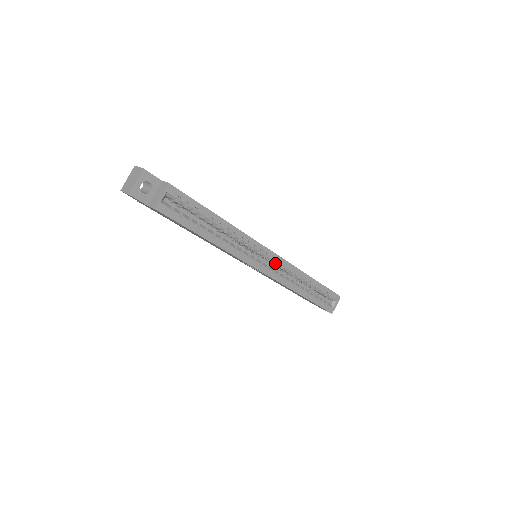
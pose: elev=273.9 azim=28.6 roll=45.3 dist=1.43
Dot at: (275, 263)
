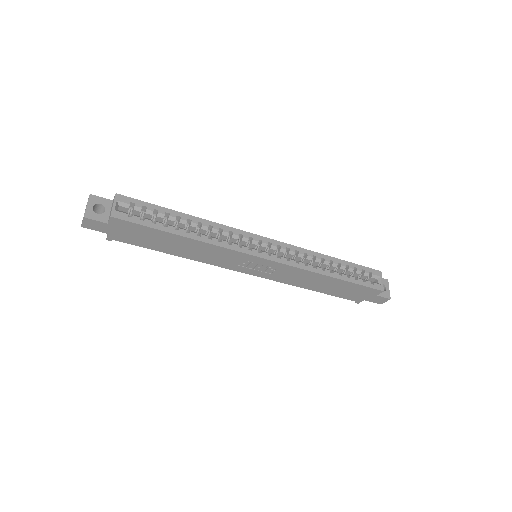
Dot at: (277, 251)
